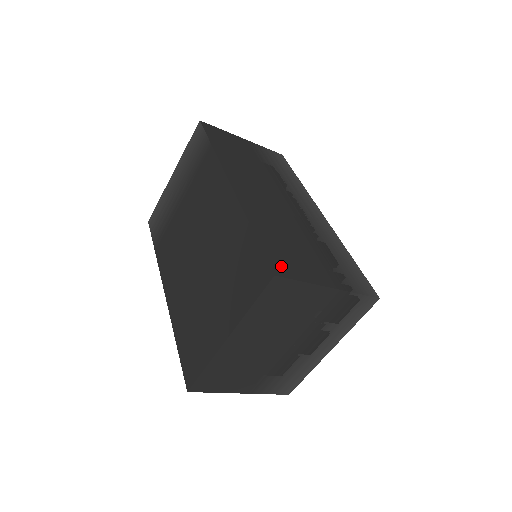
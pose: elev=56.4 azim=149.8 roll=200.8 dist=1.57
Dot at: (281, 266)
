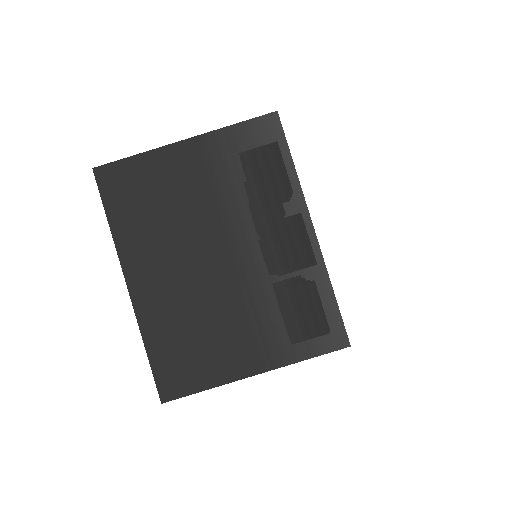
Dot at: occluded
